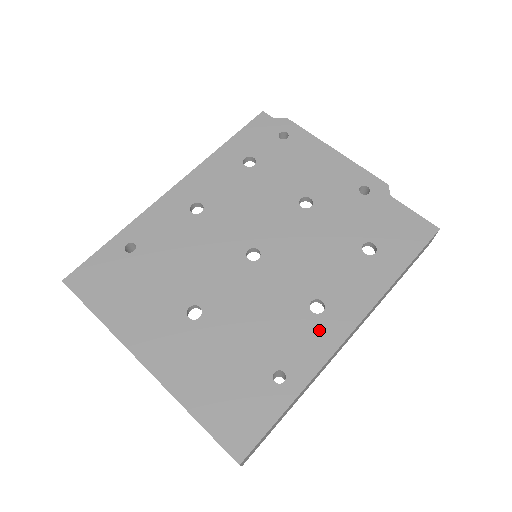
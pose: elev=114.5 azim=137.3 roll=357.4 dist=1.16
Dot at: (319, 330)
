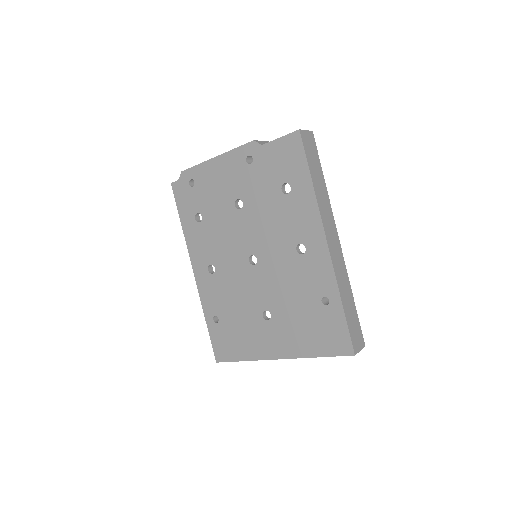
Dot at: (314, 259)
